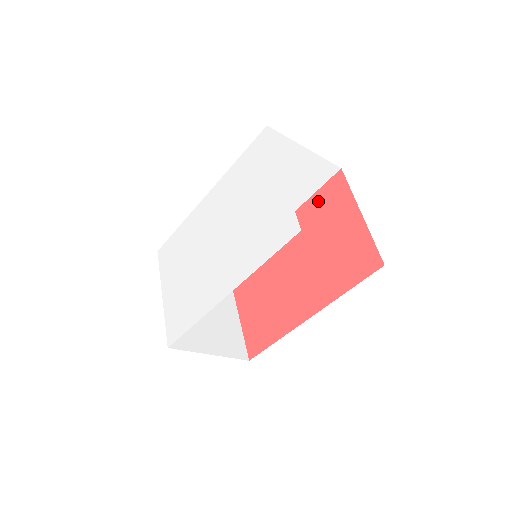
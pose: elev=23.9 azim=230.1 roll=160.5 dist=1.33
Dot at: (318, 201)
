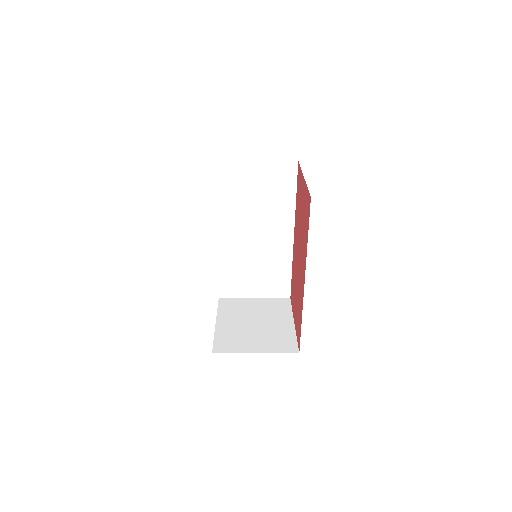
Dot at: (297, 195)
